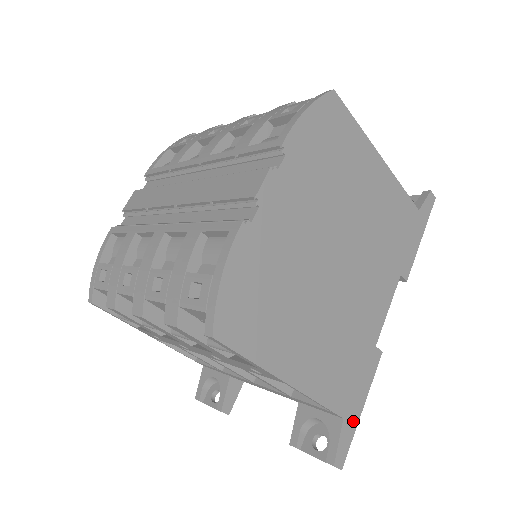
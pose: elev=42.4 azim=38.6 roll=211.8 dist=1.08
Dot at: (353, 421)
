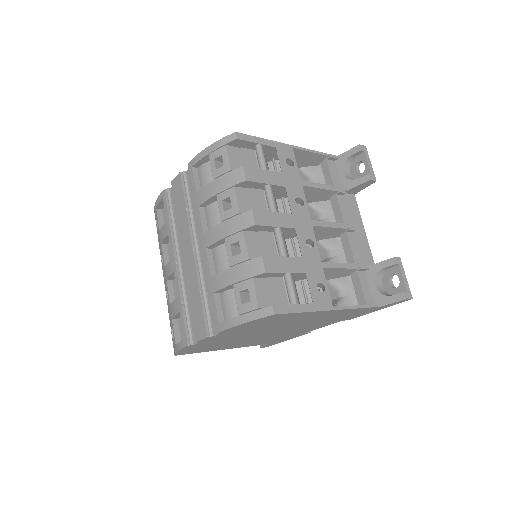
Dot at: (278, 342)
